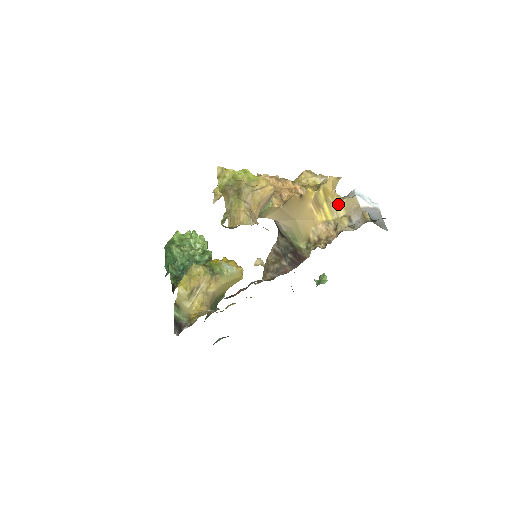
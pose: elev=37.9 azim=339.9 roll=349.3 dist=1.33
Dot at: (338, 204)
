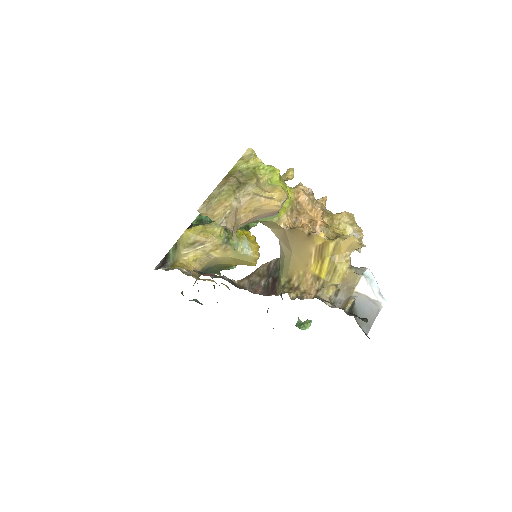
Dot at: (340, 269)
